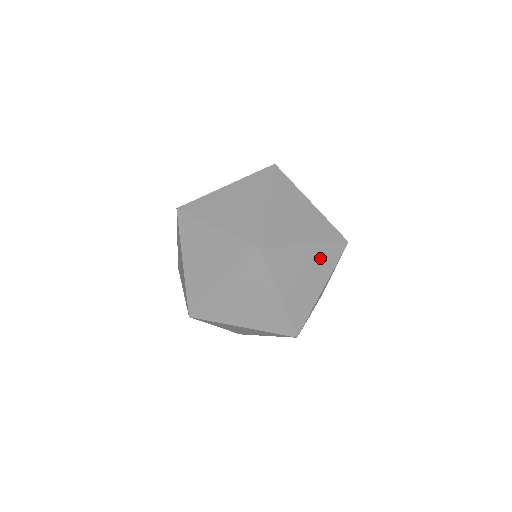
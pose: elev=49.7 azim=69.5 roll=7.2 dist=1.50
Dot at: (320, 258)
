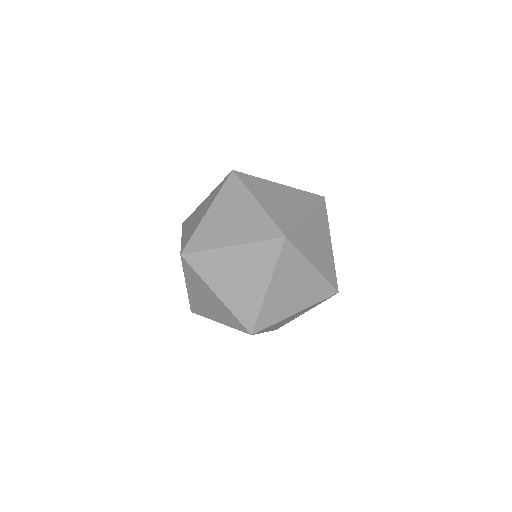
Dot at: (307, 309)
